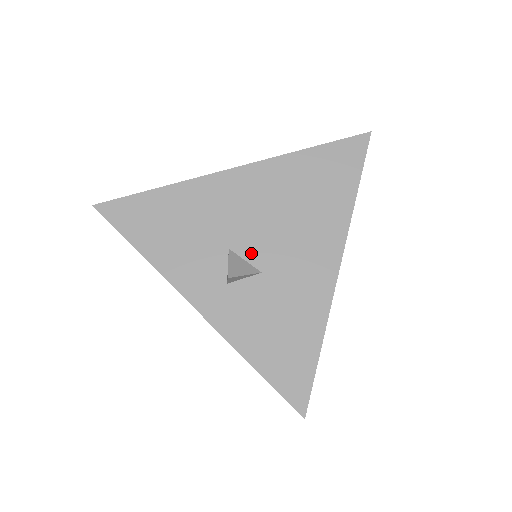
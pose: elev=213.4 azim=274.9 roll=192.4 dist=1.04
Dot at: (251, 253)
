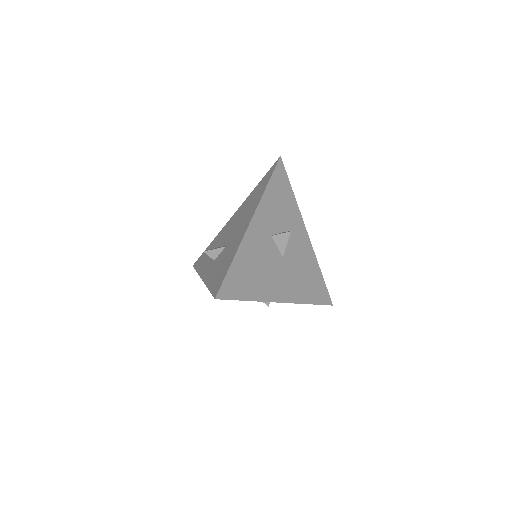
Dot at: (226, 242)
